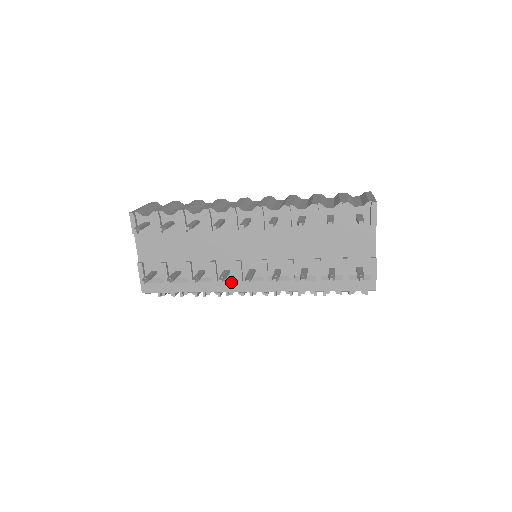
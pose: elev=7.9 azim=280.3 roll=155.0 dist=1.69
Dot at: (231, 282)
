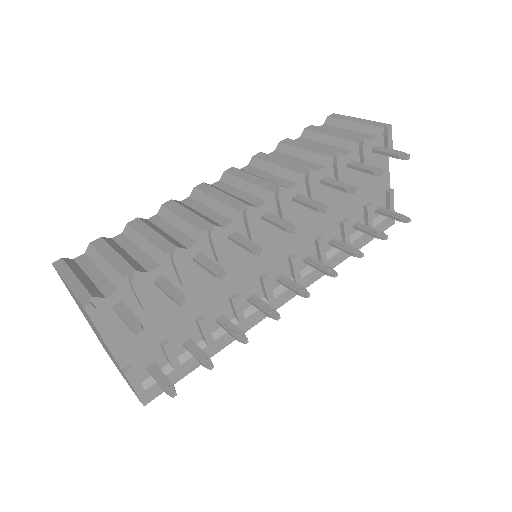
Dot at: occluded
